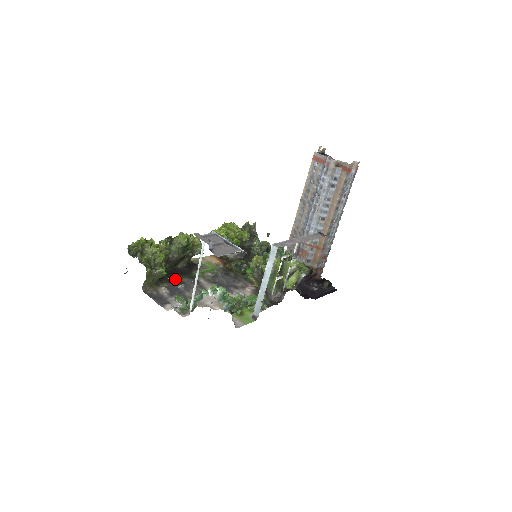
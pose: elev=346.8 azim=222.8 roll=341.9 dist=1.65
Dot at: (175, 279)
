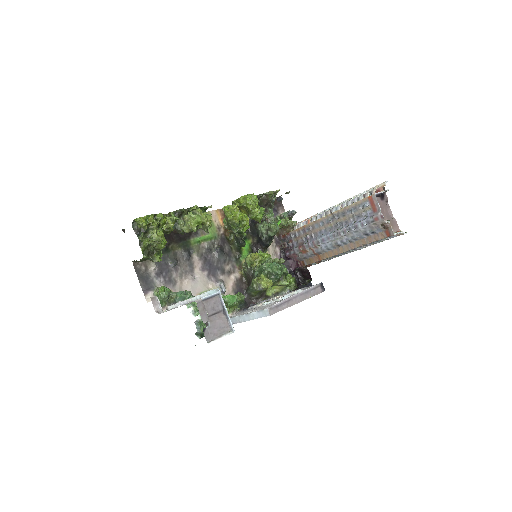
Dot at: (169, 248)
